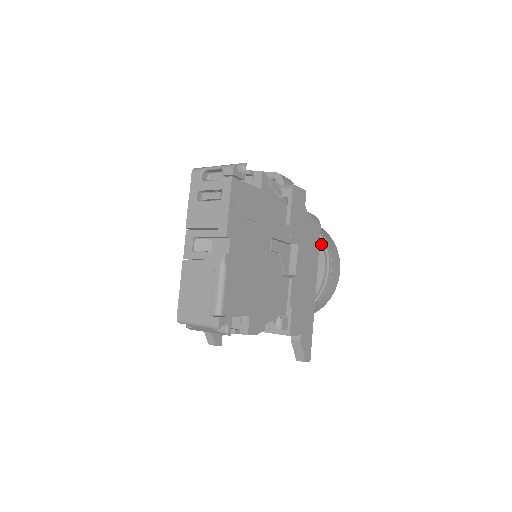
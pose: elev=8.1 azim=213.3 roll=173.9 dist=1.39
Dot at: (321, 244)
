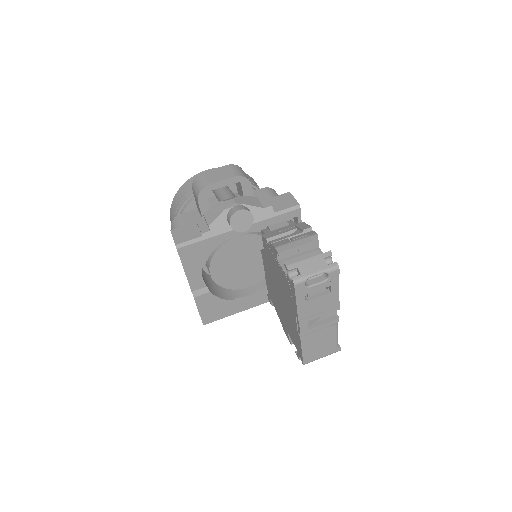
Dot at: occluded
